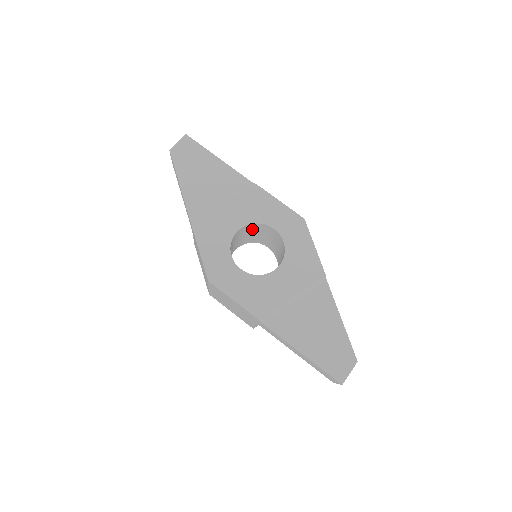
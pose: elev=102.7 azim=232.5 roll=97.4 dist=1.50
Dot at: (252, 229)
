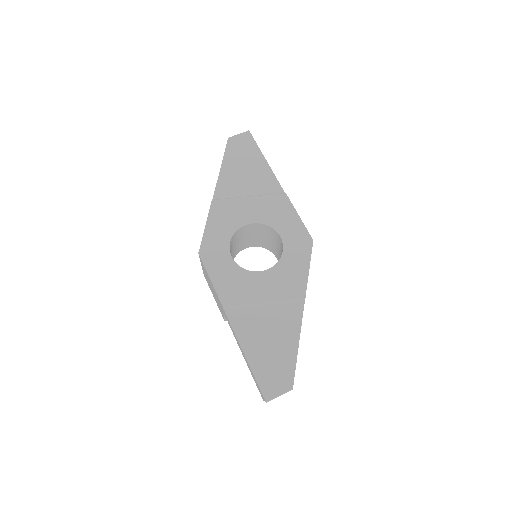
Dot at: (264, 231)
